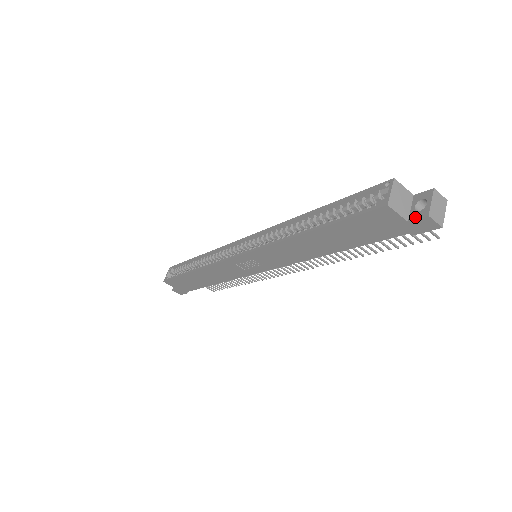
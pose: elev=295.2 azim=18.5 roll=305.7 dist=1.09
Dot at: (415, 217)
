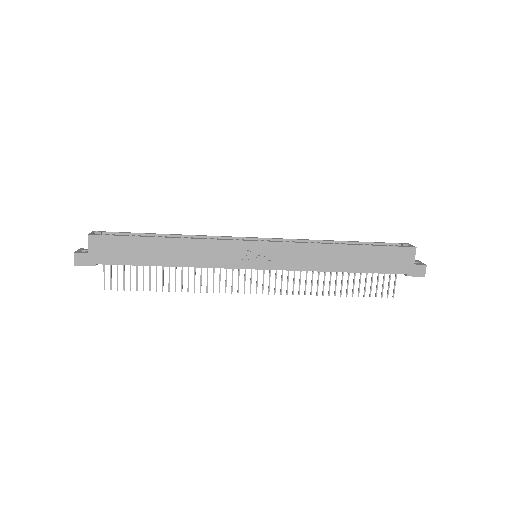
Dot at: (418, 264)
